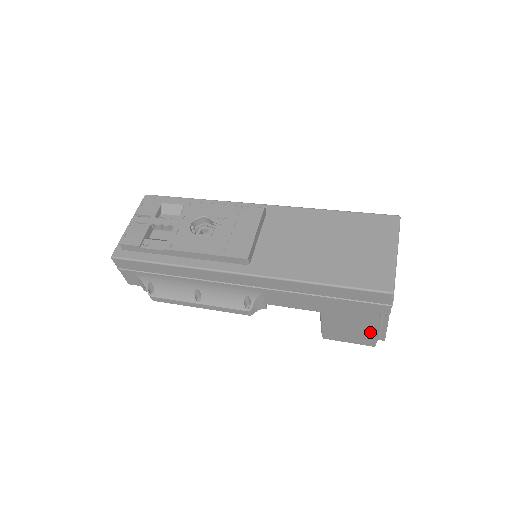
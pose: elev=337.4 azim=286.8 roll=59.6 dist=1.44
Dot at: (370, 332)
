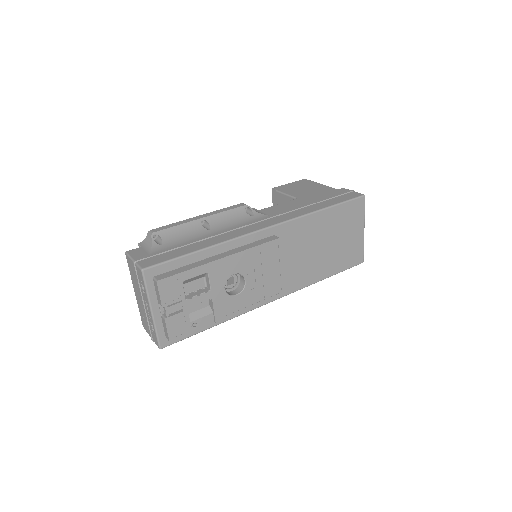
Dot at: occluded
